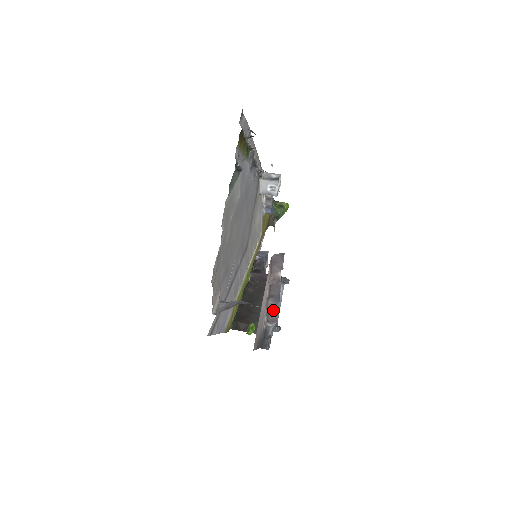
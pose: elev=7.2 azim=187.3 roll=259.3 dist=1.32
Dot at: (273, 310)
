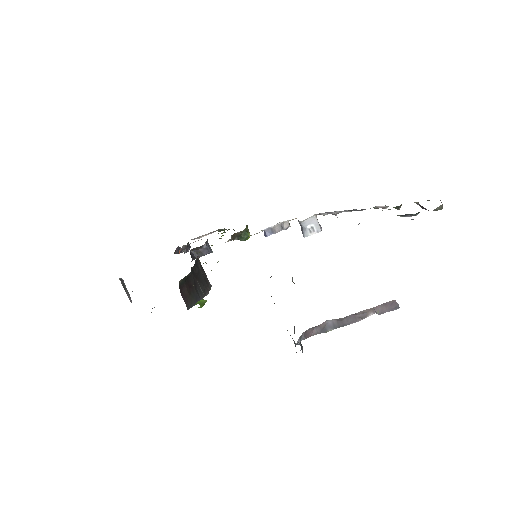
Dot at: (320, 329)
